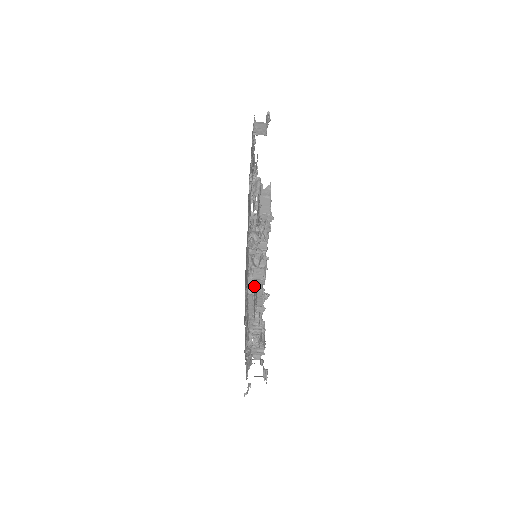
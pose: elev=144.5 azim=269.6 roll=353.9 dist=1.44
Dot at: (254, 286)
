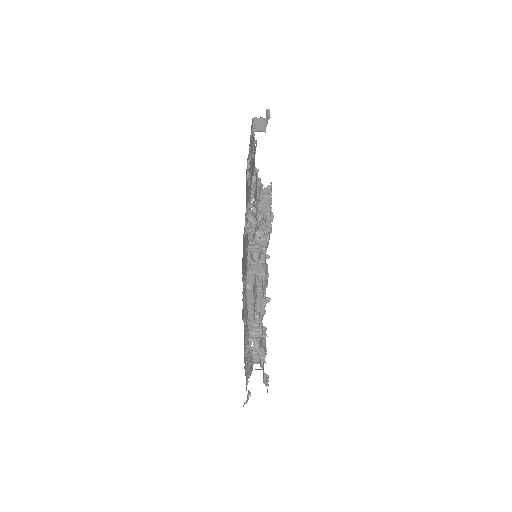
Dot at: (253, 281)
